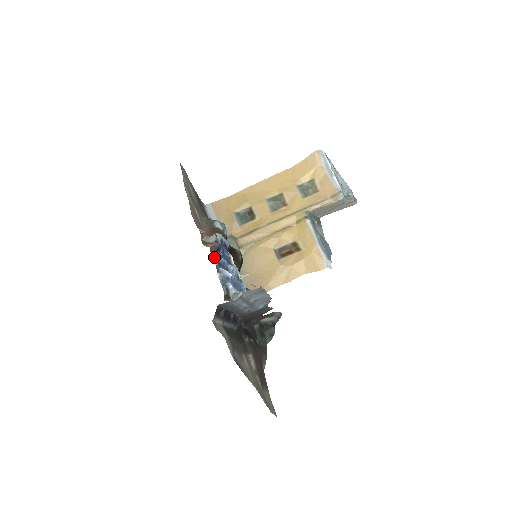
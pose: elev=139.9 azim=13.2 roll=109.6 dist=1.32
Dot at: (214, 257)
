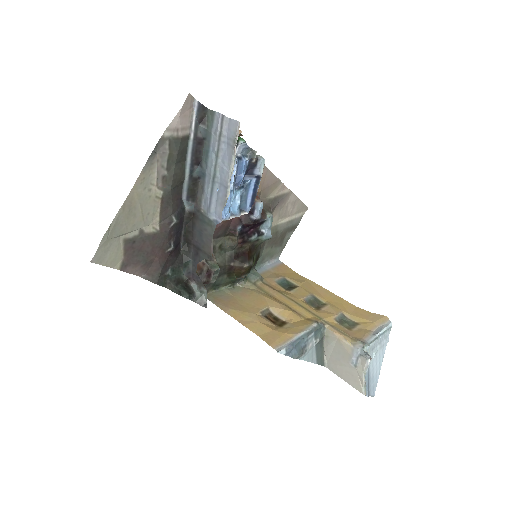
Dot at: (244, 156)
